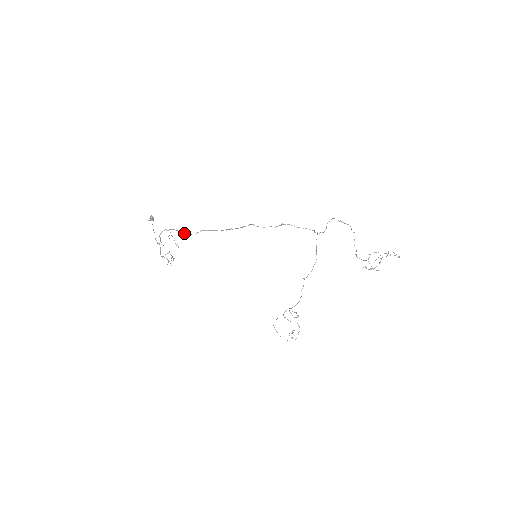
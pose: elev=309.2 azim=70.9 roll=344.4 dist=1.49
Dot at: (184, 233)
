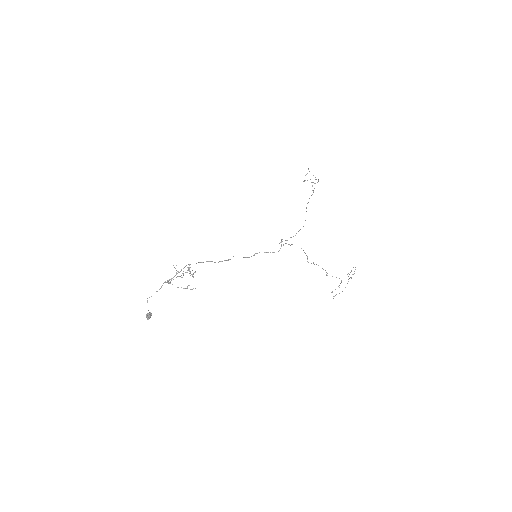
Dot at: (186, 265)
